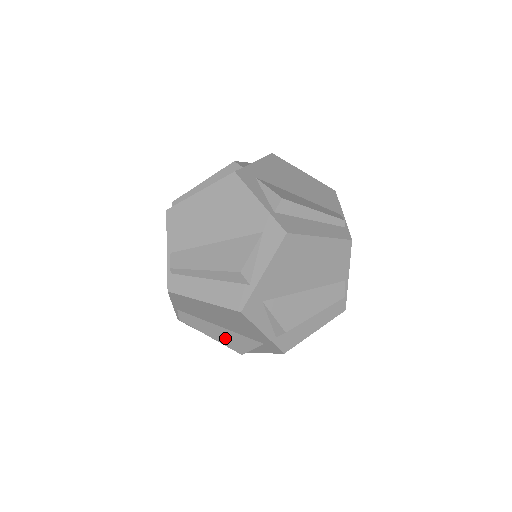
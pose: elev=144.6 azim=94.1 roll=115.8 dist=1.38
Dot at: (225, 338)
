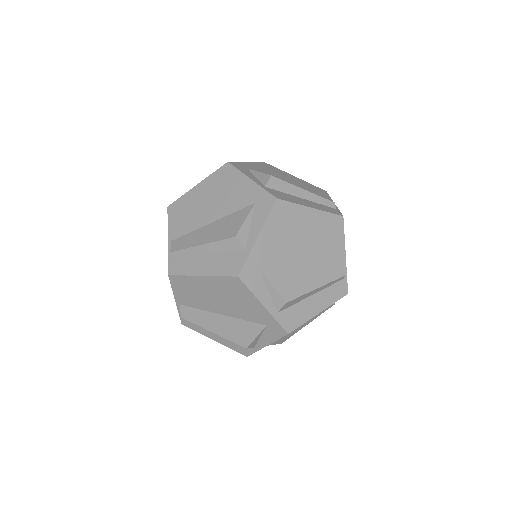
Dot at: (228, 329)
